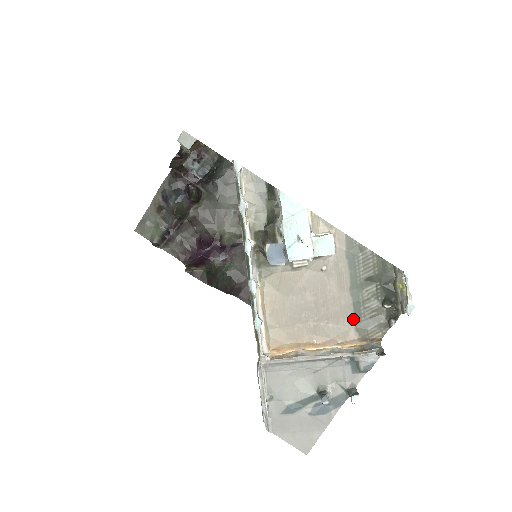
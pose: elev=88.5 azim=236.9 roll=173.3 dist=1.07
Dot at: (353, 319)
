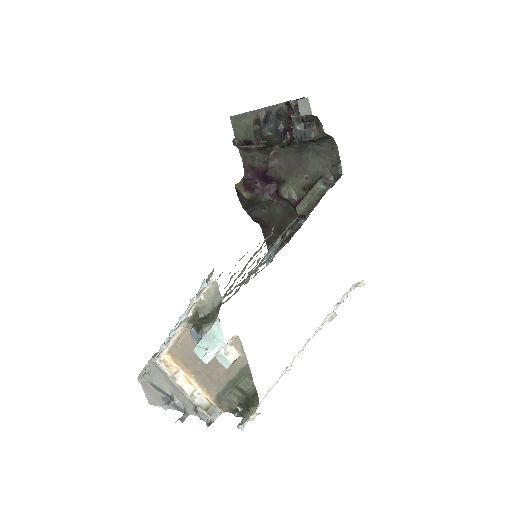
Dot at: (220, 390)
